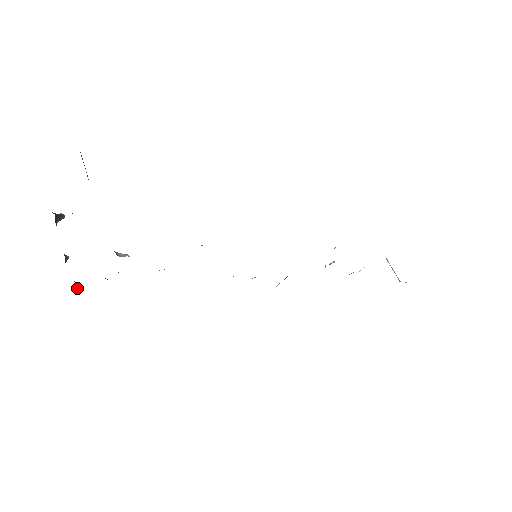
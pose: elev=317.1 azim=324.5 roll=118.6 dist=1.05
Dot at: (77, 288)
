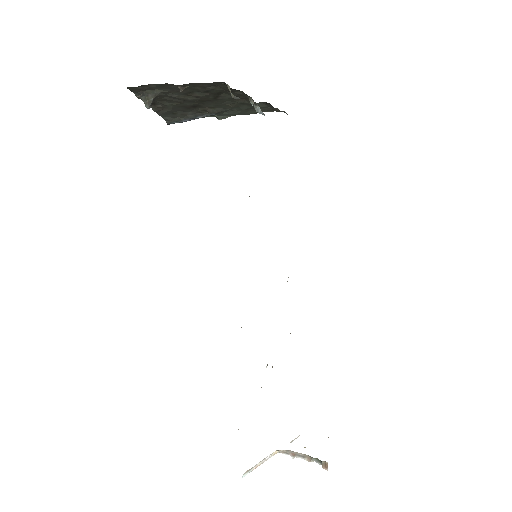
Dot at: (216, 82)
